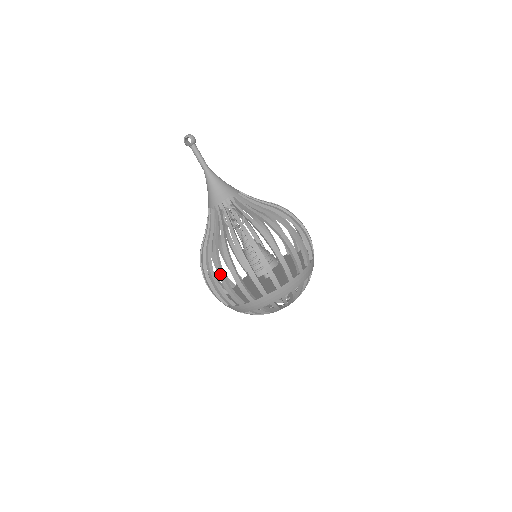
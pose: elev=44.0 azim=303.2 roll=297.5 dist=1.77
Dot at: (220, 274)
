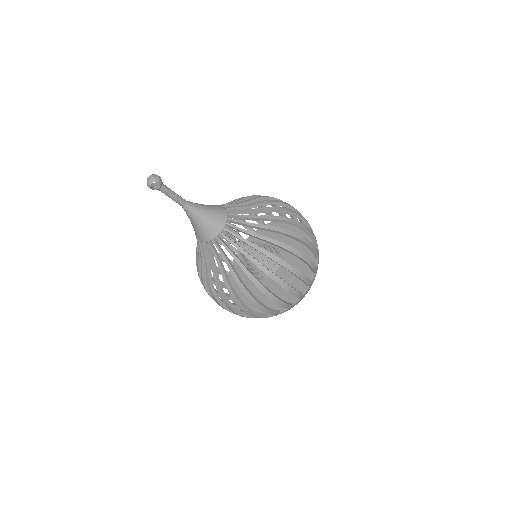
Dot at: (256, 304)
